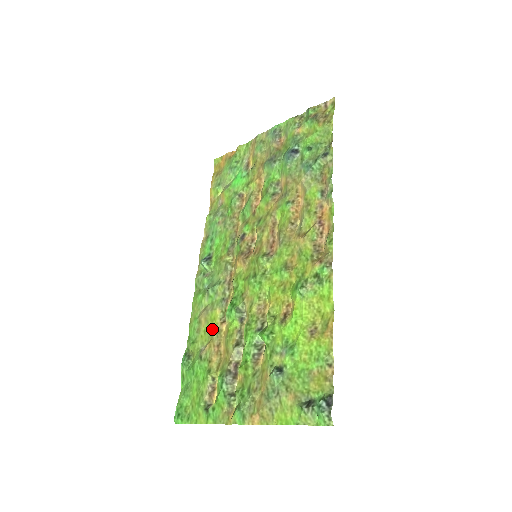
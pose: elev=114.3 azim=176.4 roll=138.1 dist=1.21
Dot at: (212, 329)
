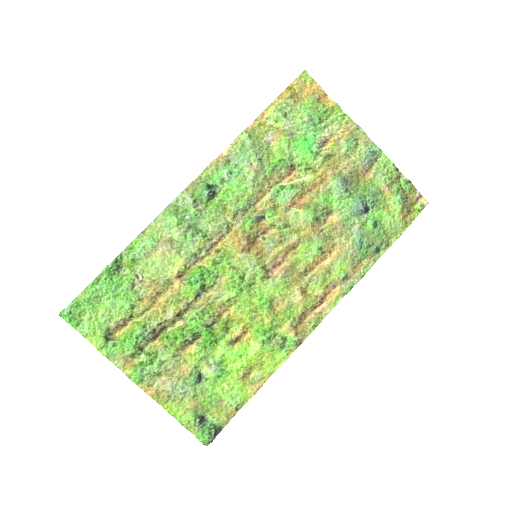
Dot at: (164, 272)
